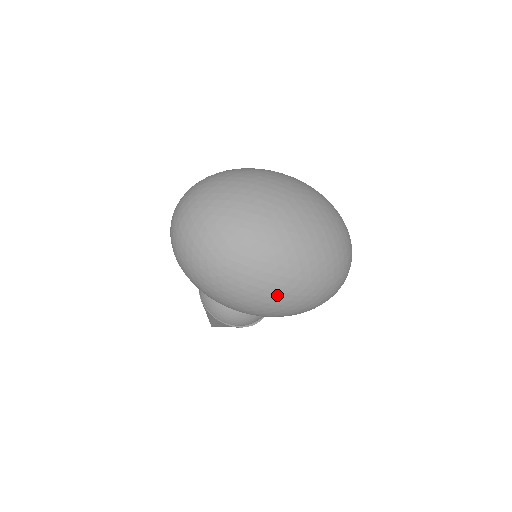
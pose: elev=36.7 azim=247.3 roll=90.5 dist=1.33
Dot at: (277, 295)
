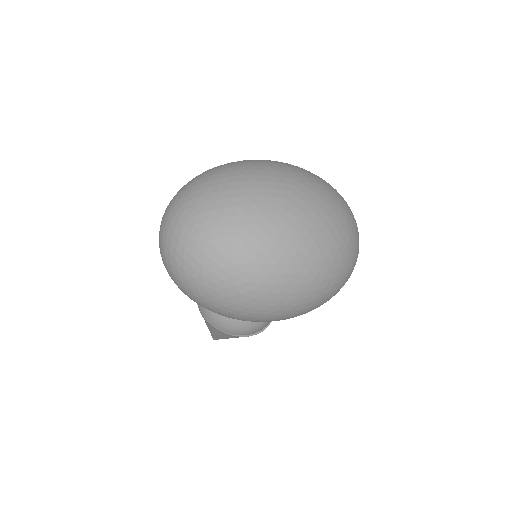
Dot at: (306, 294)
